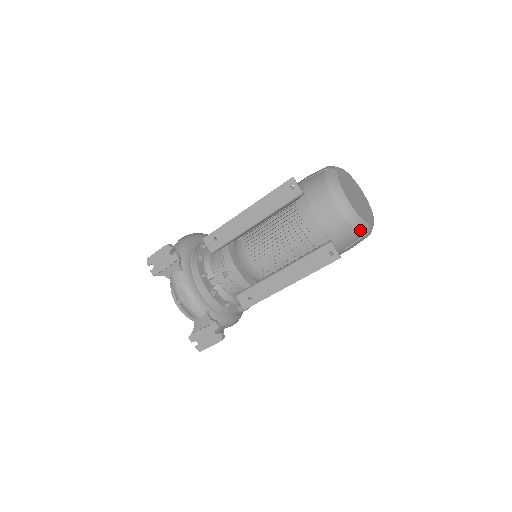
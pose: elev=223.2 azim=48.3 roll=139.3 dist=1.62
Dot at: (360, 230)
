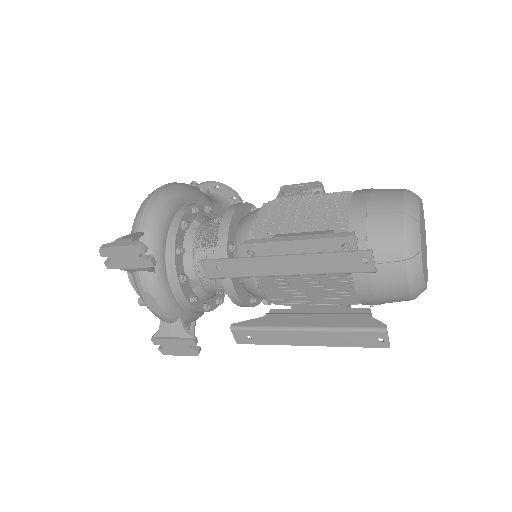
Dot at: (416, 297)
